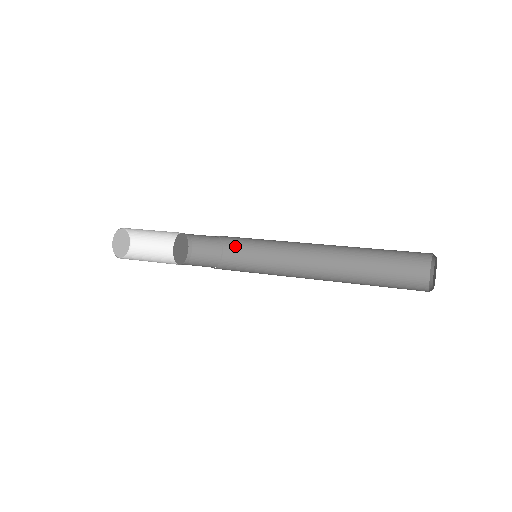
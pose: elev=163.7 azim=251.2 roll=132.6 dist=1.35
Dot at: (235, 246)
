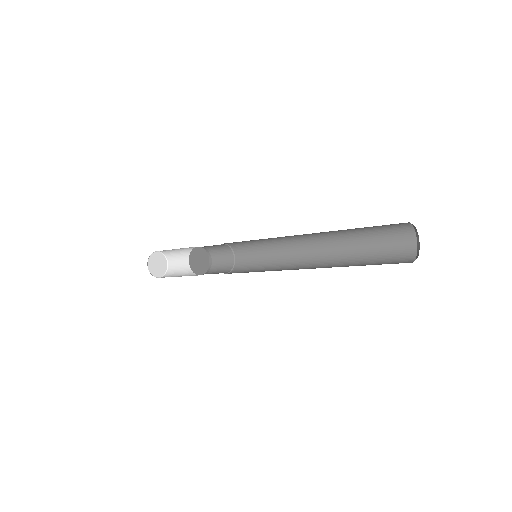
Dot at: (244, 263)
